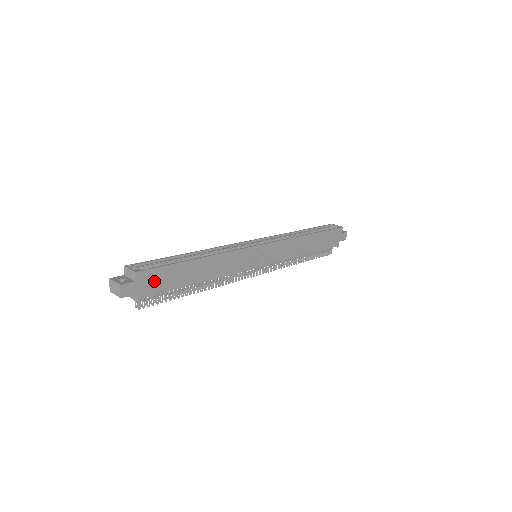
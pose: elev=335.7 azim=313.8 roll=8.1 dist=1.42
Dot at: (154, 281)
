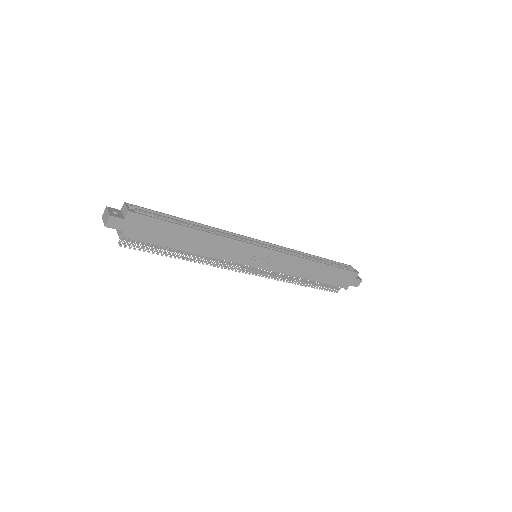
Dot at: (143, 228)
